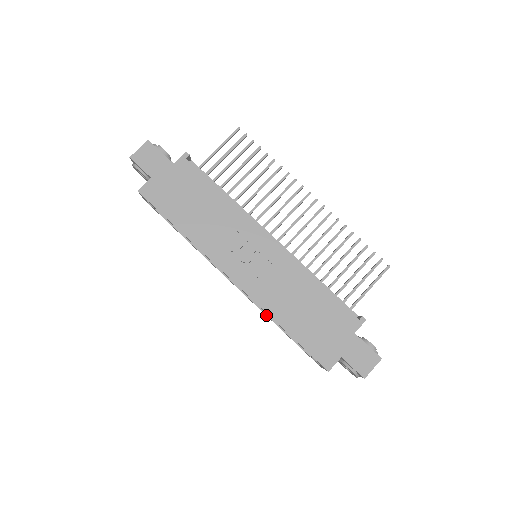
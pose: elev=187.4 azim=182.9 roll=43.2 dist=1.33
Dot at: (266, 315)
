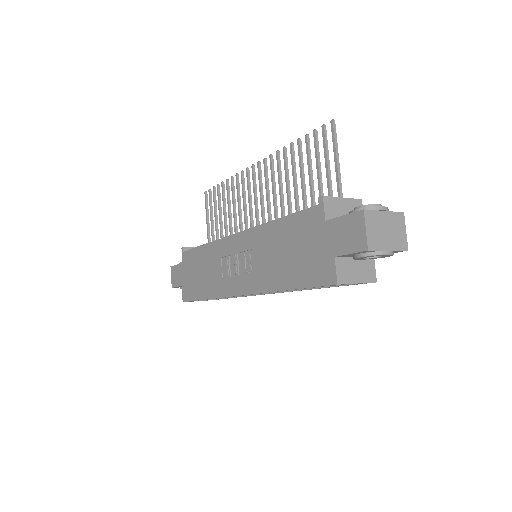
Dot at: occluded
